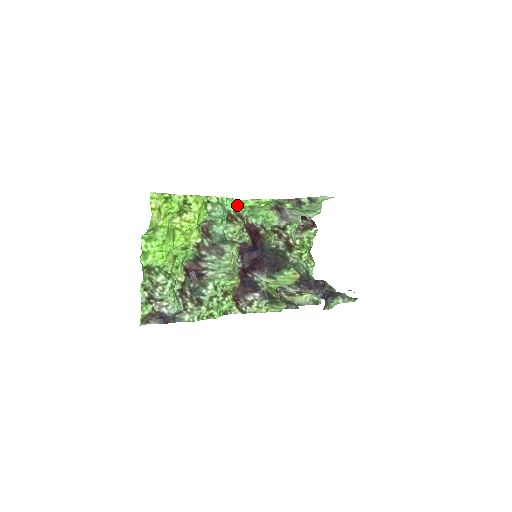
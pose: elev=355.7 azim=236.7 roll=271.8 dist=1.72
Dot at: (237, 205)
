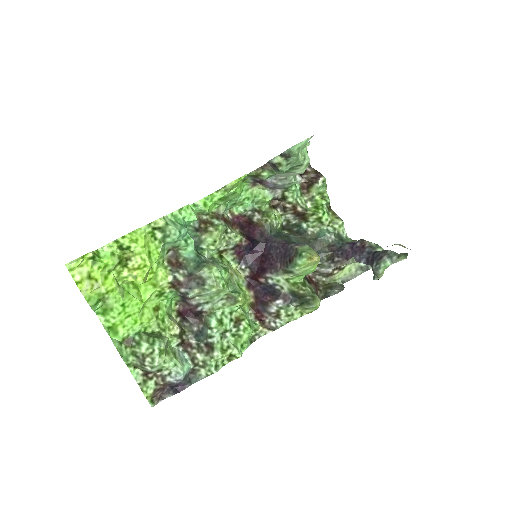
Dot at: (202, 207)
